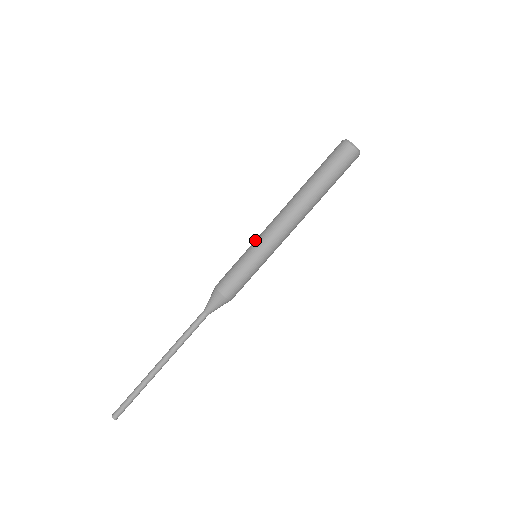
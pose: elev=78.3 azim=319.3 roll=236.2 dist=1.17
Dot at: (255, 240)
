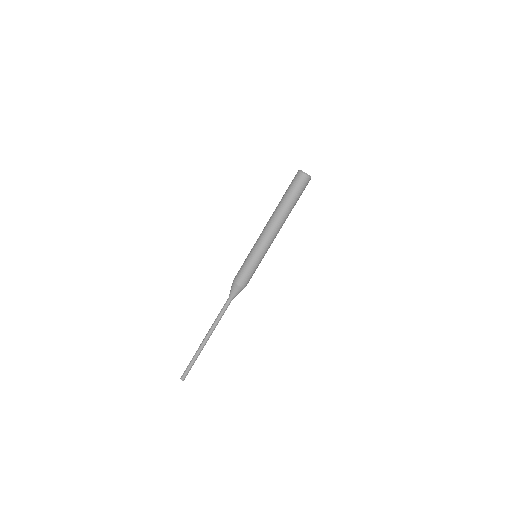
Dot at: (255, 247)
